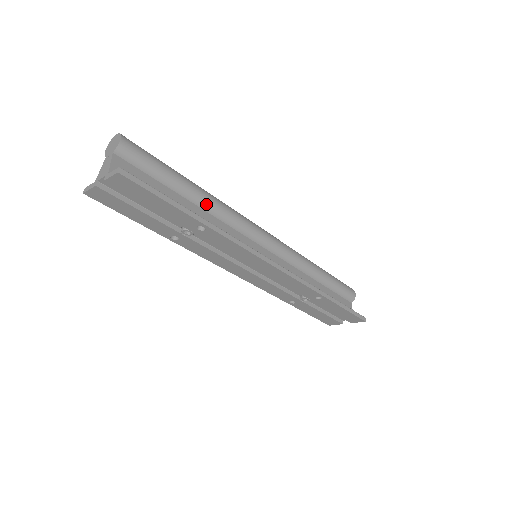
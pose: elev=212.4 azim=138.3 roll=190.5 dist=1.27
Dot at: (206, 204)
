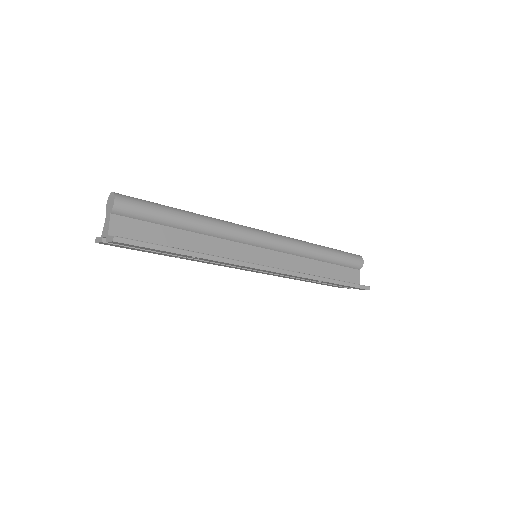
Dot at: (201, 229)
